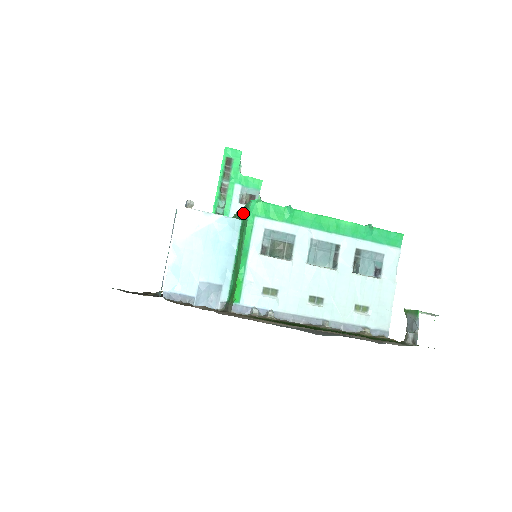
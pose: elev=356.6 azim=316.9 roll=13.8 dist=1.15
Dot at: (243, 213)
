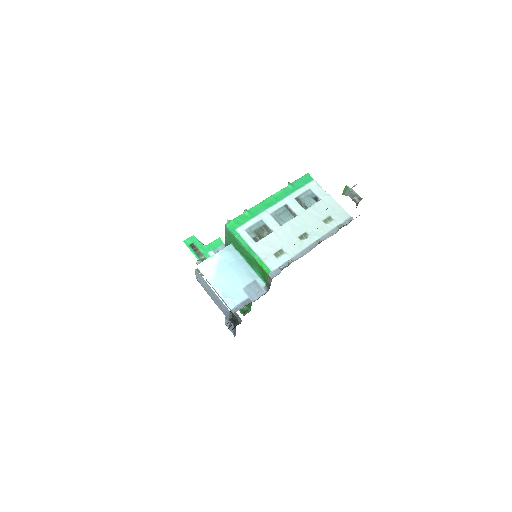
Dot at: (228, 240)
